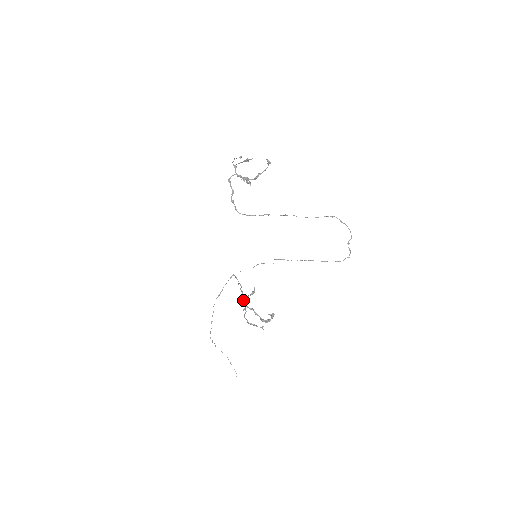
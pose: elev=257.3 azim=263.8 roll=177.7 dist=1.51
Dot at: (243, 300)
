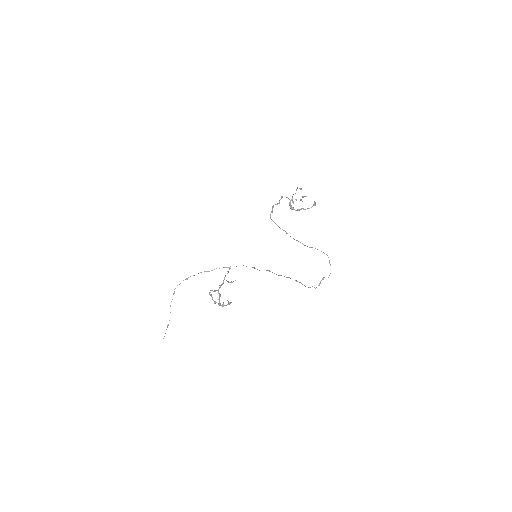
Dot at: (220, 285)
